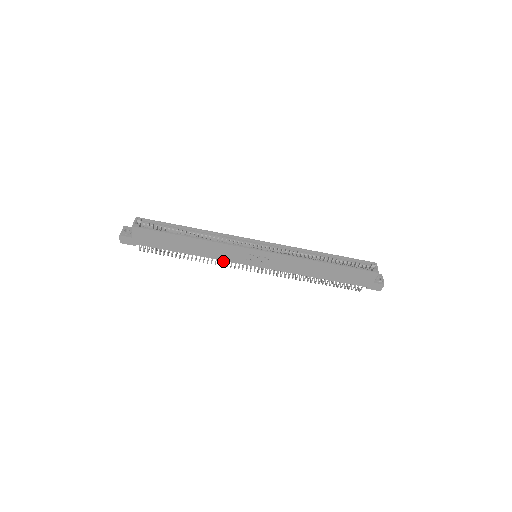
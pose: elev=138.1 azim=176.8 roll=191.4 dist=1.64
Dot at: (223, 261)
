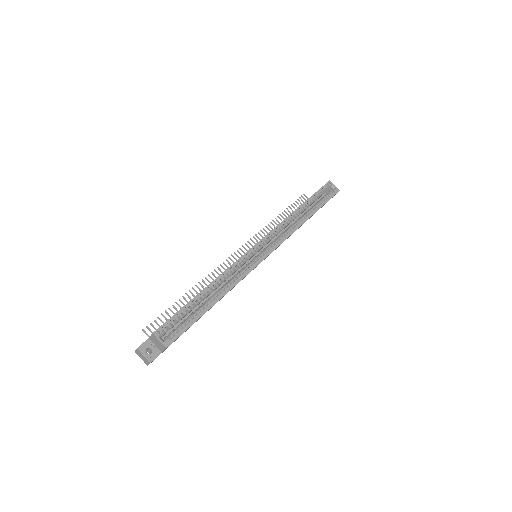
Dot at: occluded
